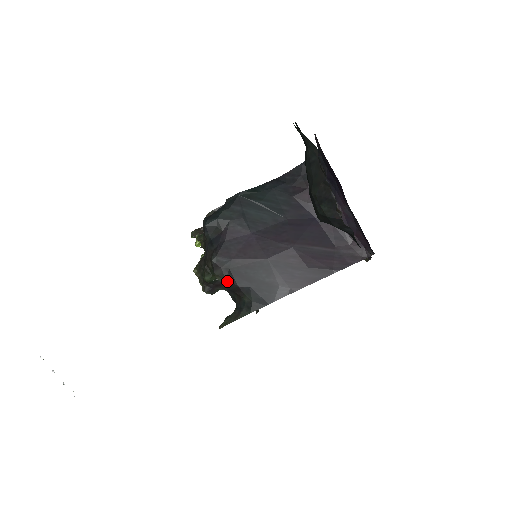
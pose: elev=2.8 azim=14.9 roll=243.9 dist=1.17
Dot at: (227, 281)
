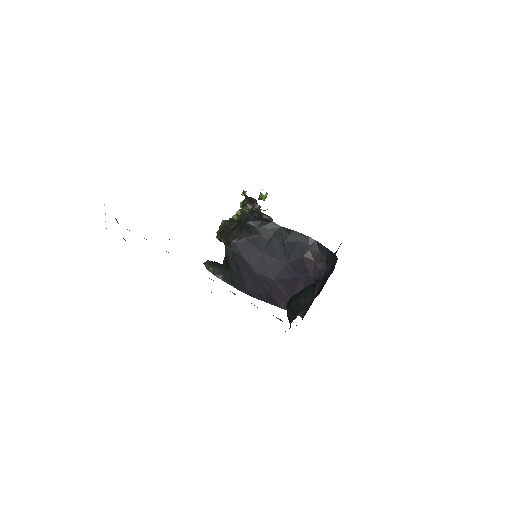
Dot at: (228, 257)
